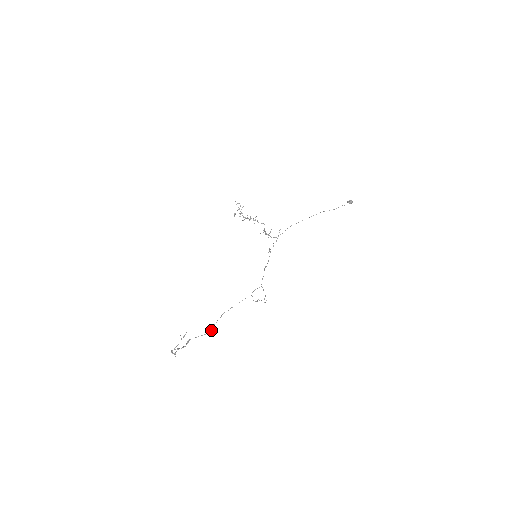
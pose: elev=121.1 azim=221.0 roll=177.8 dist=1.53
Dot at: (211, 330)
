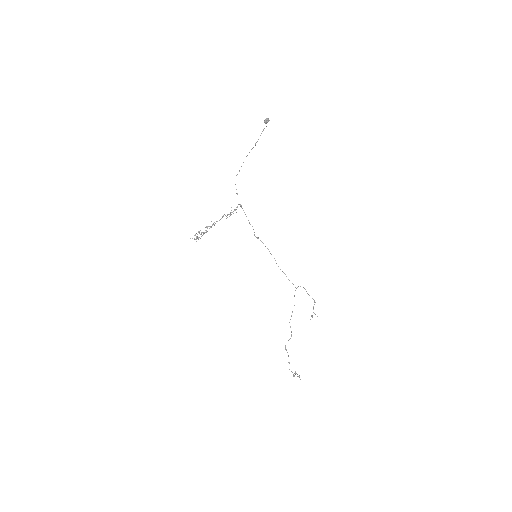
Dot at: occluded
